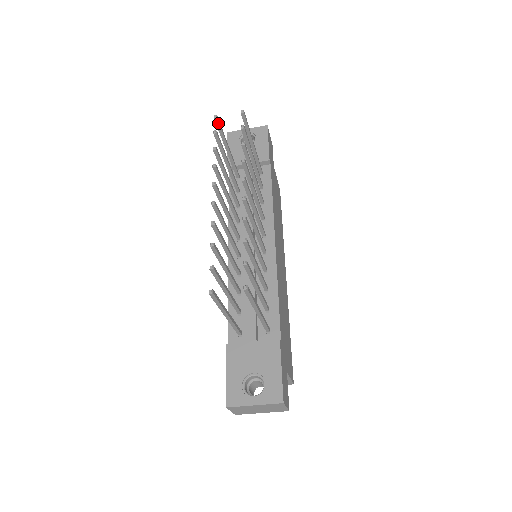
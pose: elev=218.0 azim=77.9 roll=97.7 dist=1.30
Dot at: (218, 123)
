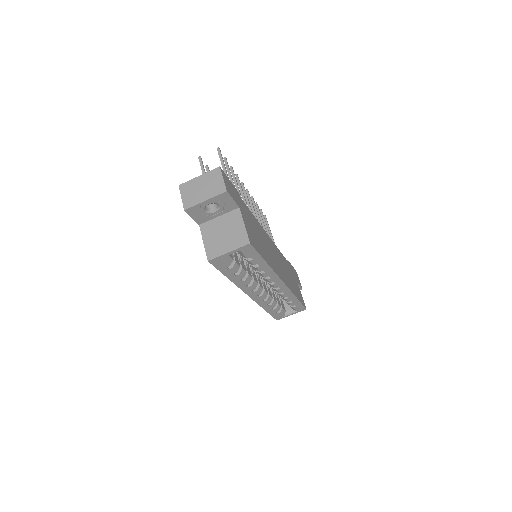
Dot at: occluded
